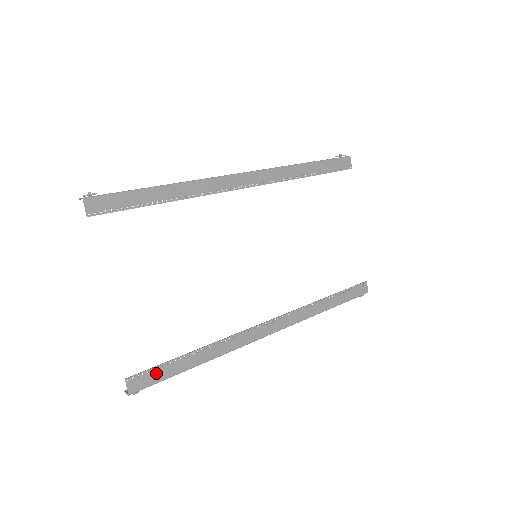
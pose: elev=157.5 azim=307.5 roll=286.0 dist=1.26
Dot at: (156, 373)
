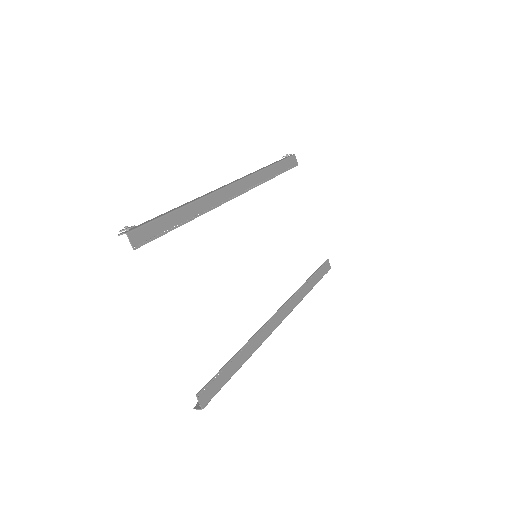
Dot at: (216, 382)
